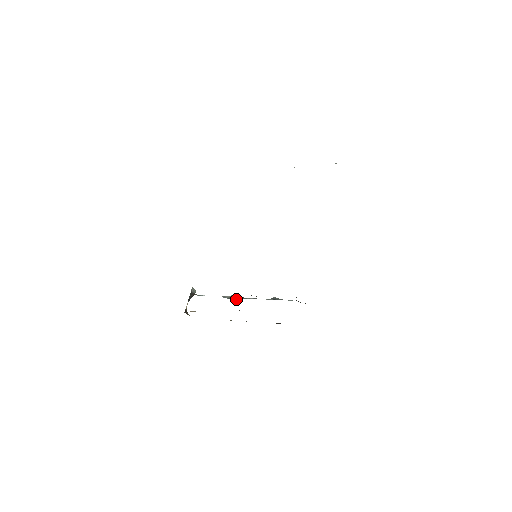
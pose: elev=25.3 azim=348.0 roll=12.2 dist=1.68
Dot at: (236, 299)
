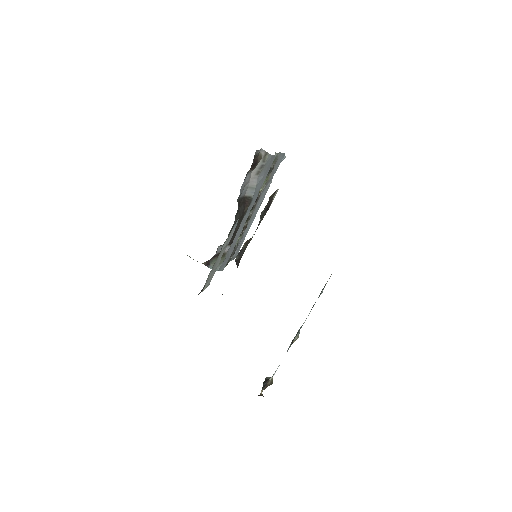
Dot at: (295, 336)
